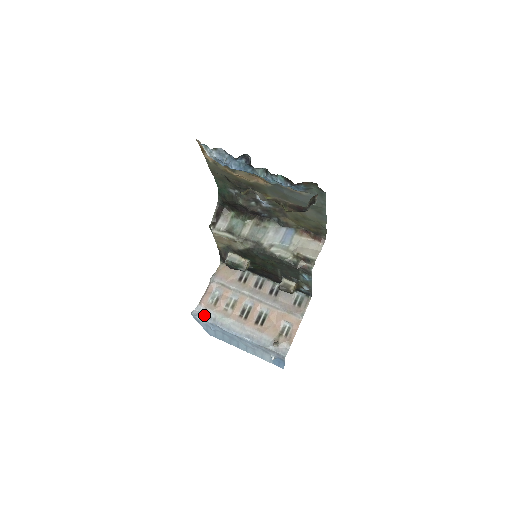
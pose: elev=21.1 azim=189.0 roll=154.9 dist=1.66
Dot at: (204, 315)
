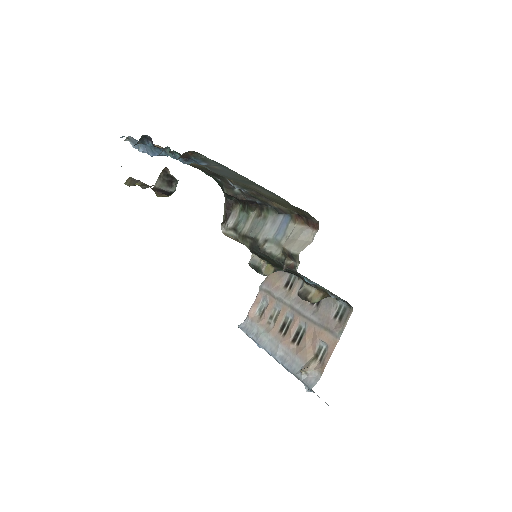
Dot at: (248, 329)
